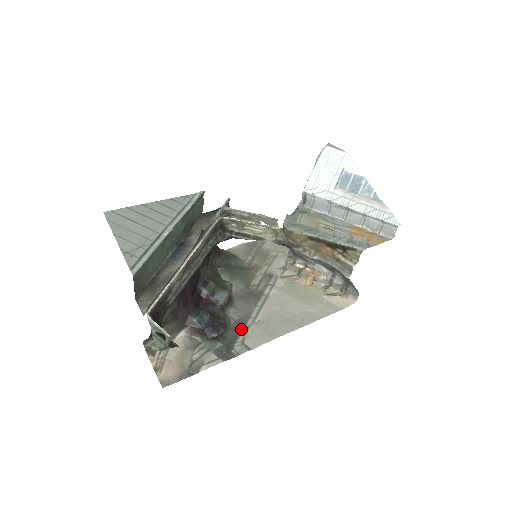
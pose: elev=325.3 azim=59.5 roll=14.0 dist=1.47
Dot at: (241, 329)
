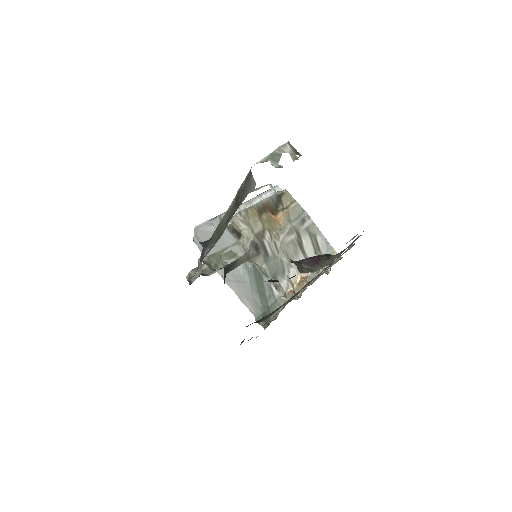
Dot at: (329, 266)
